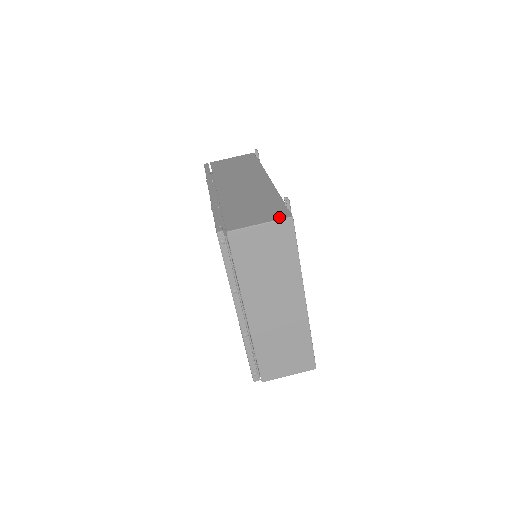
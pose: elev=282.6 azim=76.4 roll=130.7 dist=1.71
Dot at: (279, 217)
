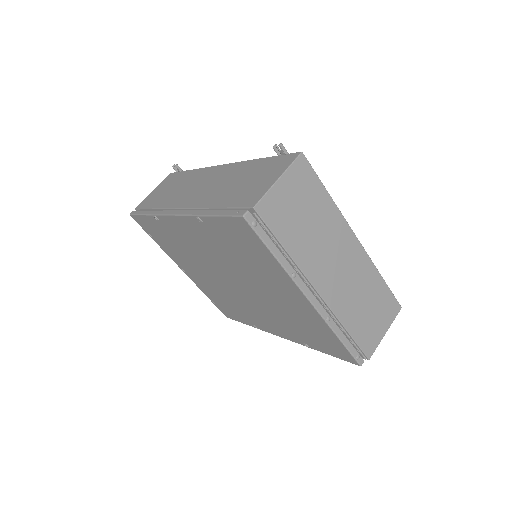
Dot at: (289, 162)
